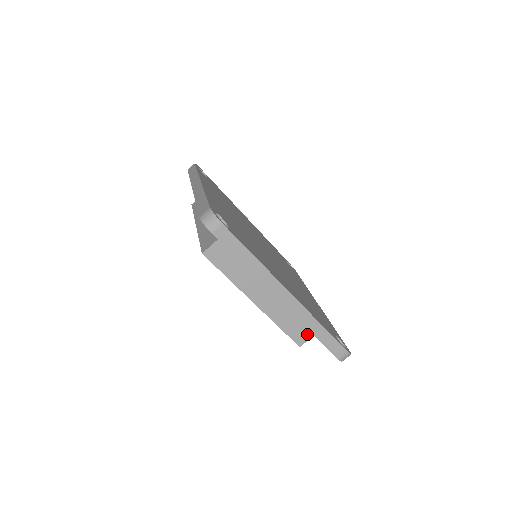
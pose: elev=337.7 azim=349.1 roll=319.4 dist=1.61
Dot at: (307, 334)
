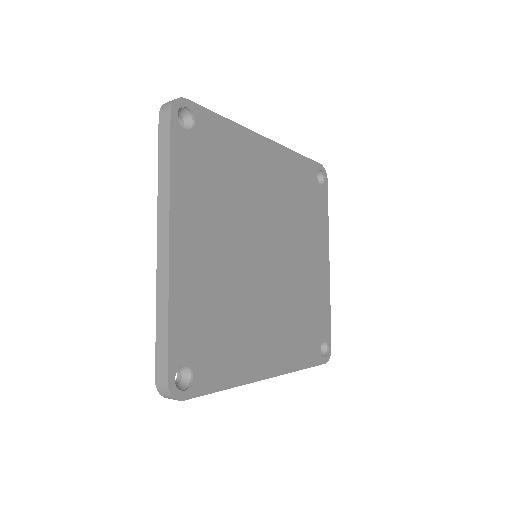
Dot at: occluded
